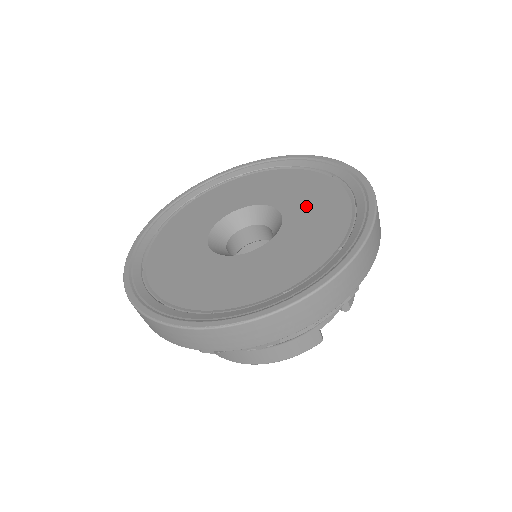
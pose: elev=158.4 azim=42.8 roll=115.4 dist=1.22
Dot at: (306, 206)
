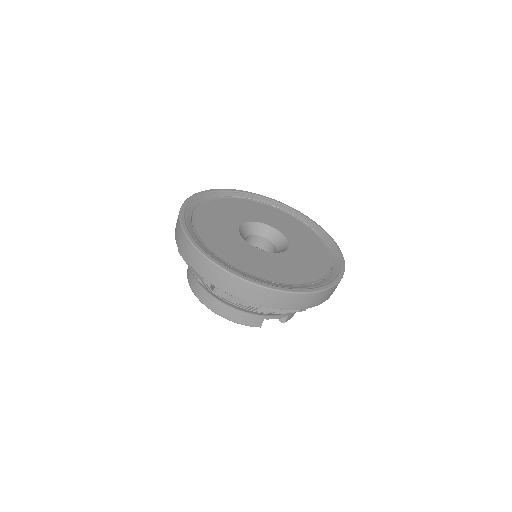
Dot at: (305, 251)
